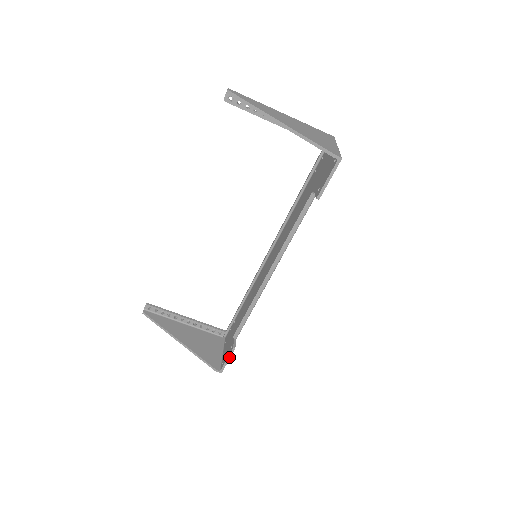
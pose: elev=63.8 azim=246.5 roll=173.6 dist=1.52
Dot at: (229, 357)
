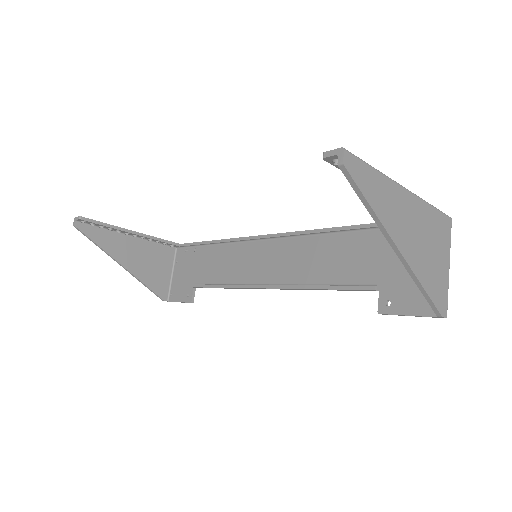
Dot at: (183, 302)
